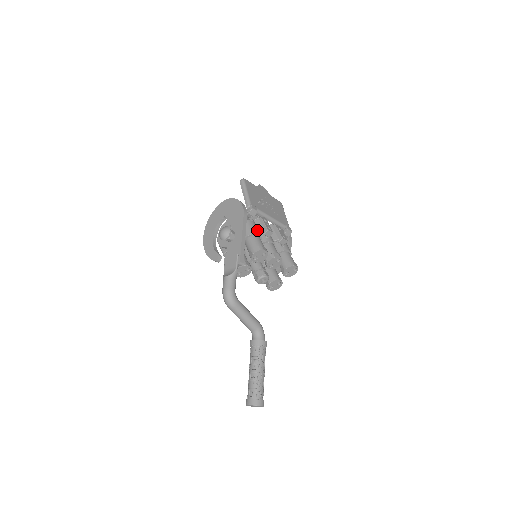
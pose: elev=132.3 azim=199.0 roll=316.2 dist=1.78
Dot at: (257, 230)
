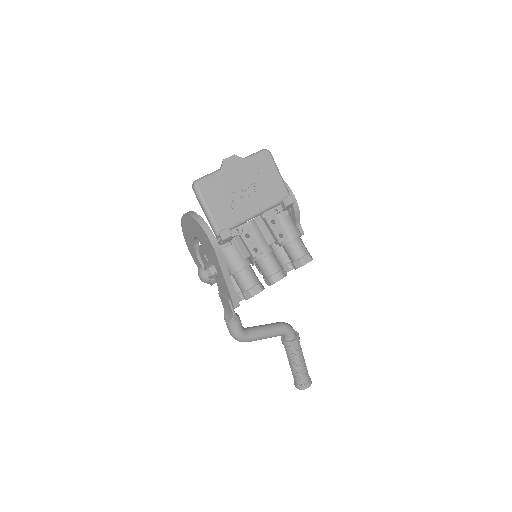
Dot at: (241, 260)
